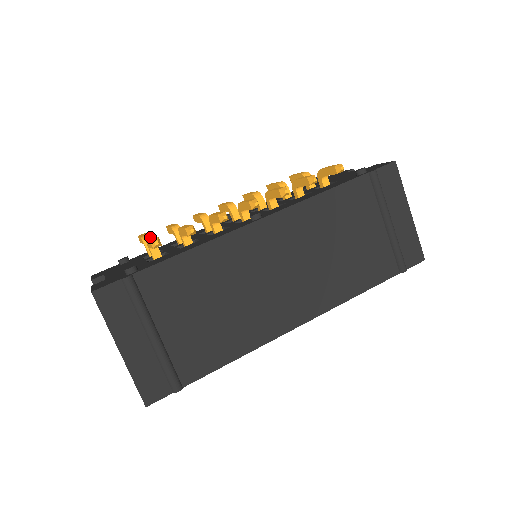
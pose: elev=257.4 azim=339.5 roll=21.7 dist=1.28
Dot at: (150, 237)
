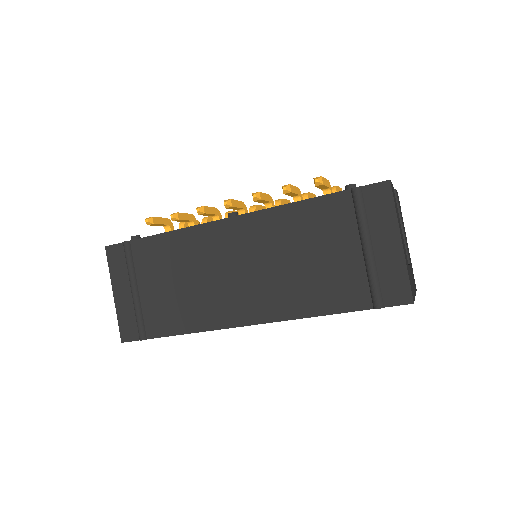
Dot at: occluded
